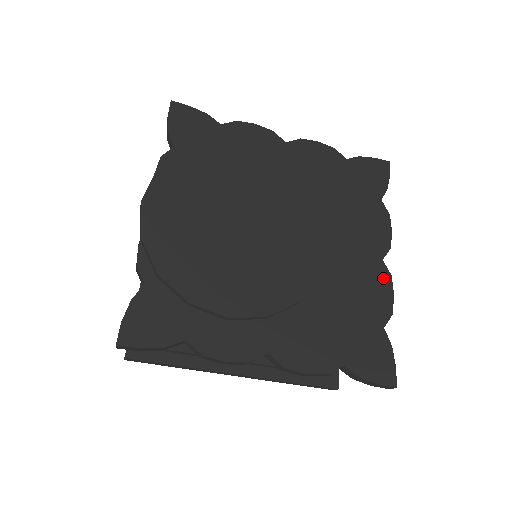
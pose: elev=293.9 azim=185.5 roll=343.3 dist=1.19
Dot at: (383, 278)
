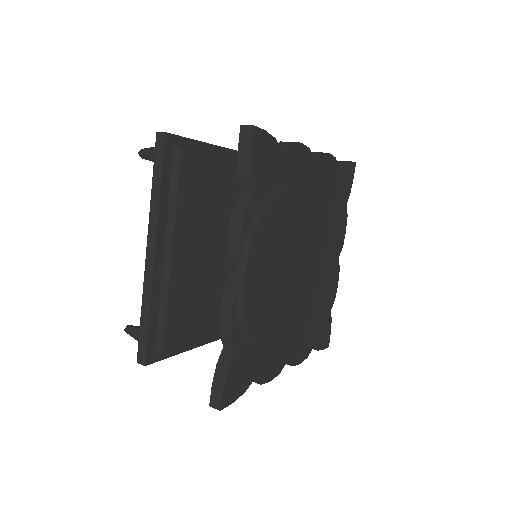
Dot at: (337, 273)
